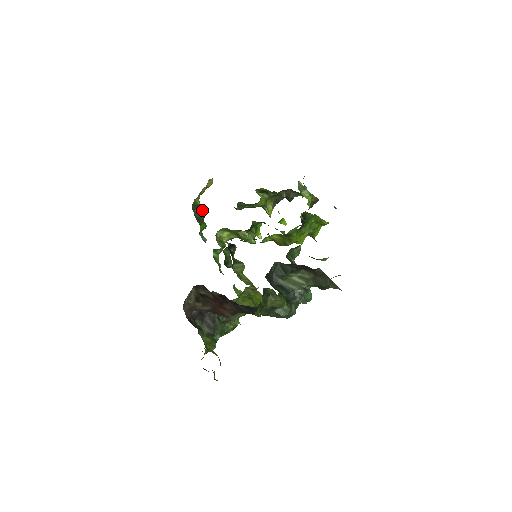
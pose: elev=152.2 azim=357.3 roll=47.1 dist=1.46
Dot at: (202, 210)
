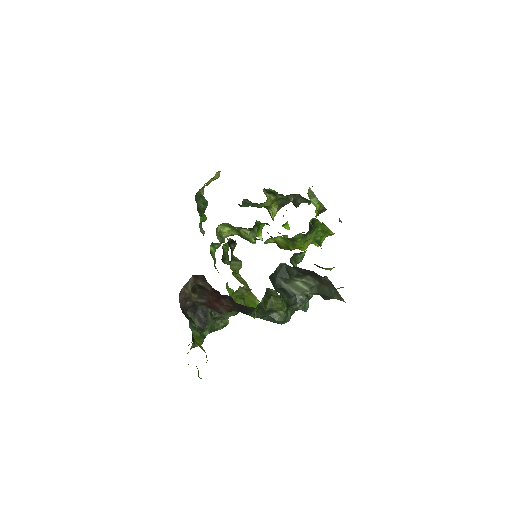
Dot at: (204, 202)
